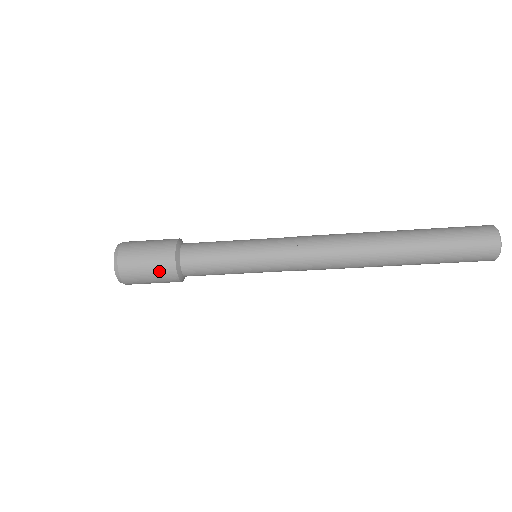
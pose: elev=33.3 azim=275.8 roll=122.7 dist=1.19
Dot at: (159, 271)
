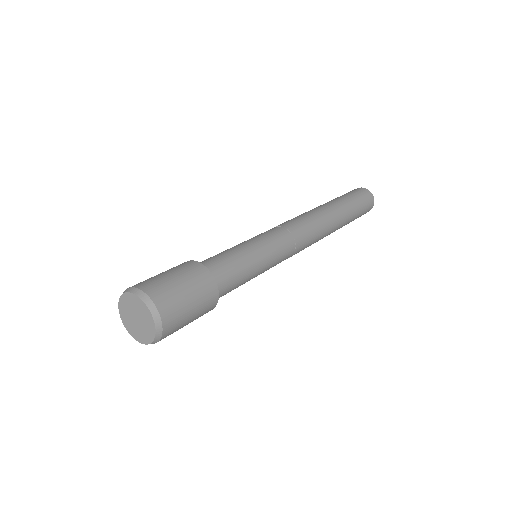
Dot at: occluded
